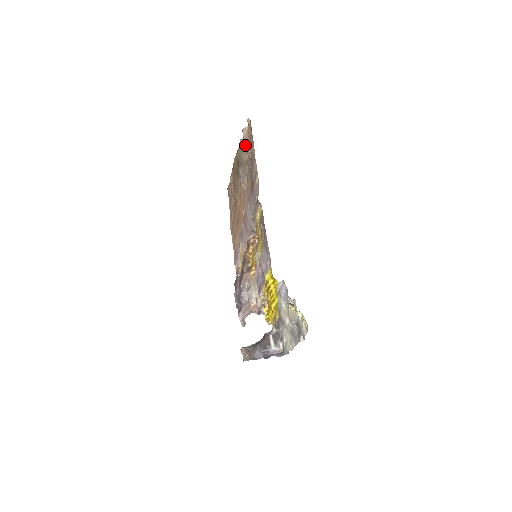
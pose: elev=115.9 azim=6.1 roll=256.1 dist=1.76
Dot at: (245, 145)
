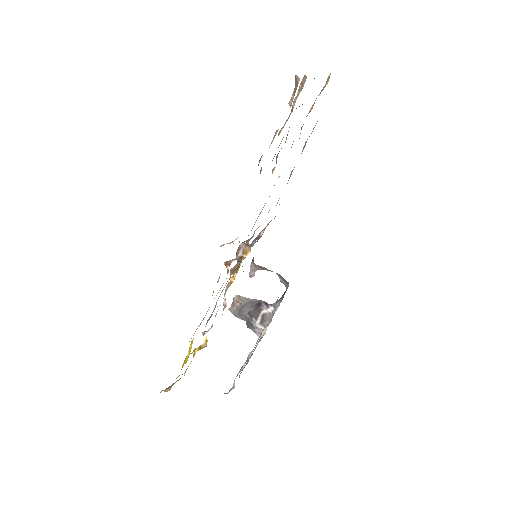
Dot at: occluded
